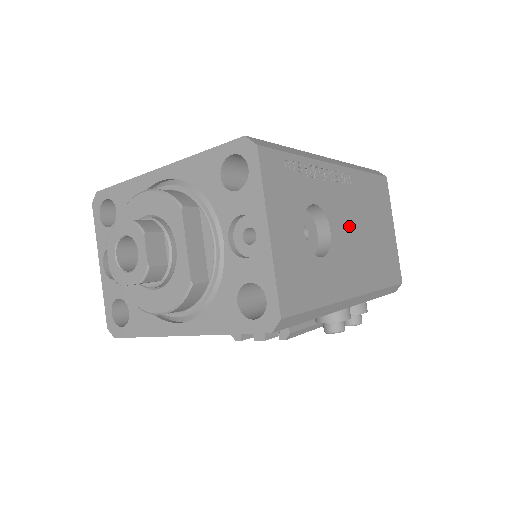
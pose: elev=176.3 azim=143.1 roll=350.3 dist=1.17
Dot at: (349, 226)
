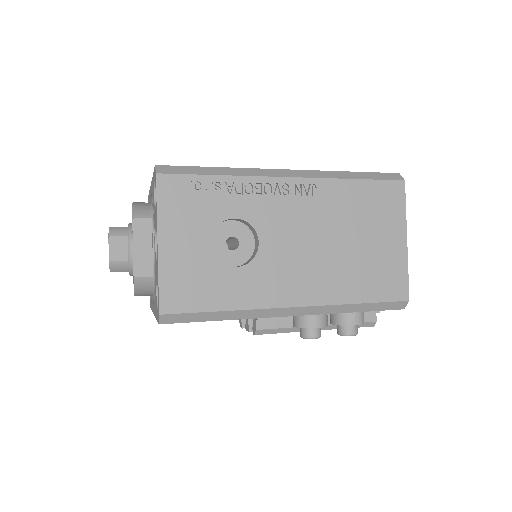
Dot at: (298, 237)
